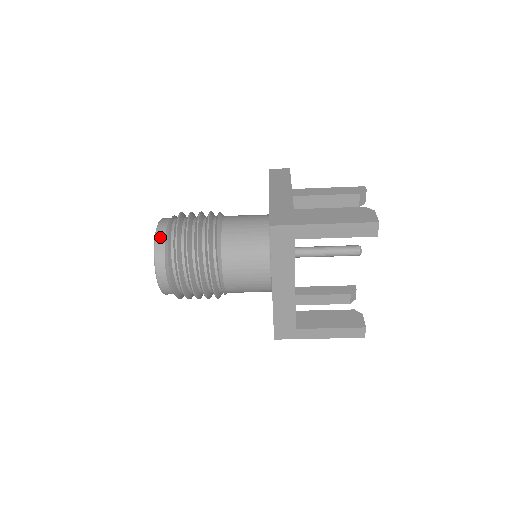
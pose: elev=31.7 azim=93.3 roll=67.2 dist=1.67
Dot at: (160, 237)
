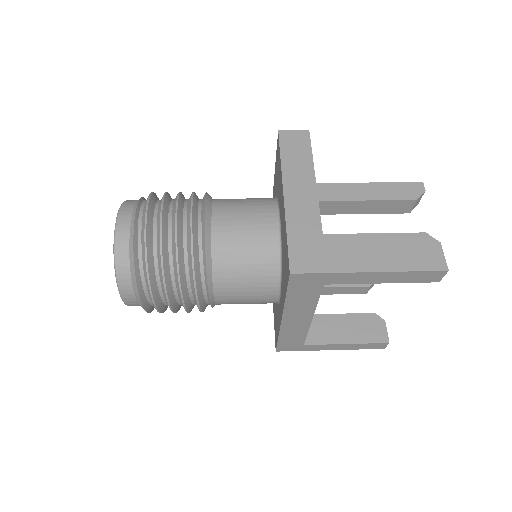
Dot at: (121, 249)
